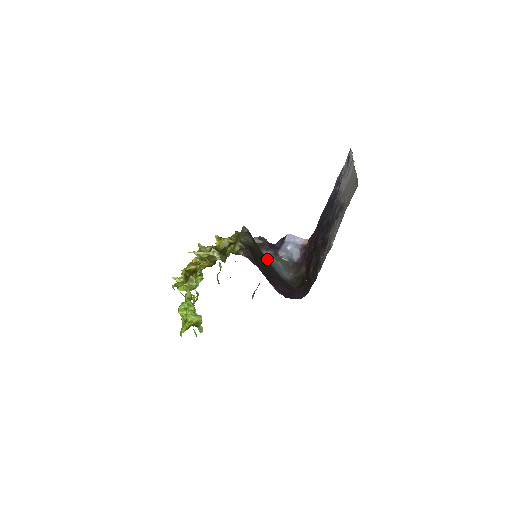
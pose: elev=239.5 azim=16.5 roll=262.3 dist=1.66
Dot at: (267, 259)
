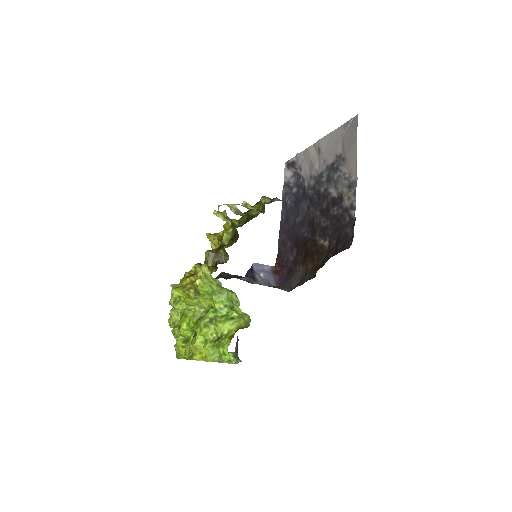
Dot at: (251, 283)
